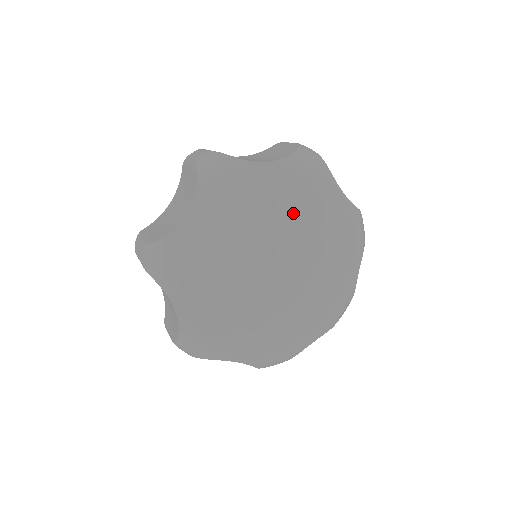
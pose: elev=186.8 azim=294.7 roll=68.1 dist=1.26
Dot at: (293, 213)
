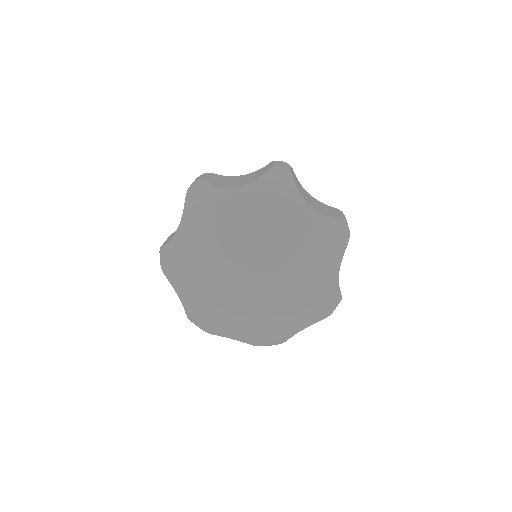
Dot at: (258, 227)
